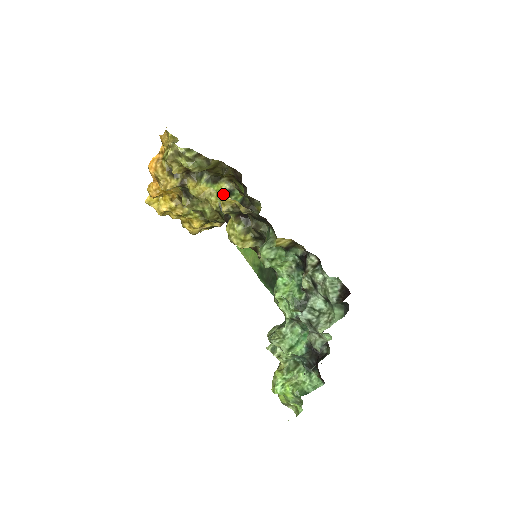
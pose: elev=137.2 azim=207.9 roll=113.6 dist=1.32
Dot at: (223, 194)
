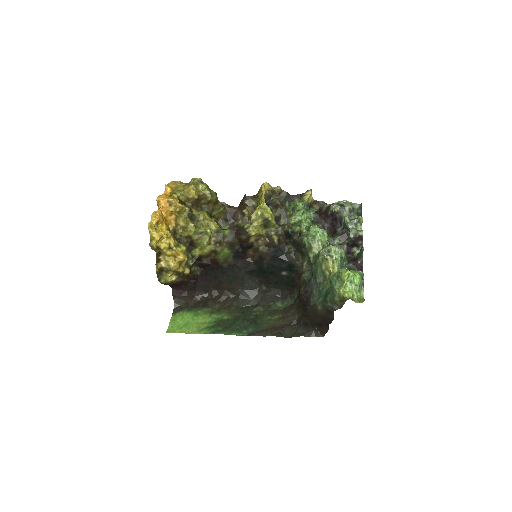
Dot at: occluded
